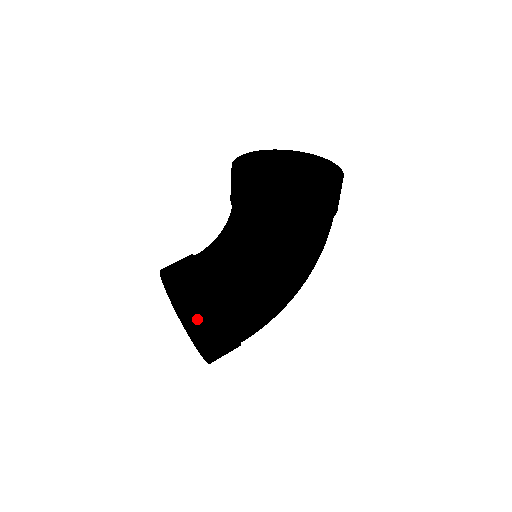
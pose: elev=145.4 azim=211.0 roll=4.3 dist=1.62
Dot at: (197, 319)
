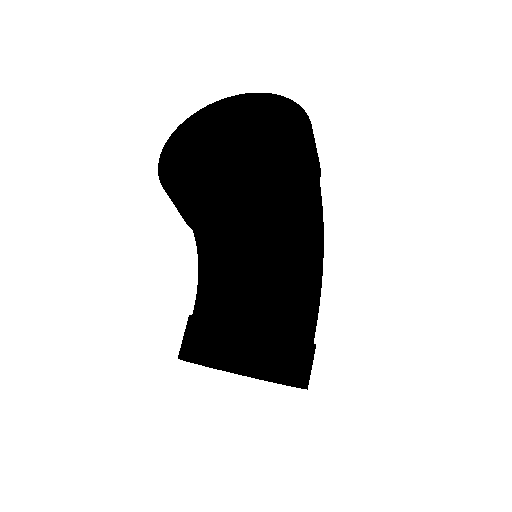
Dot at: (281, 380)
